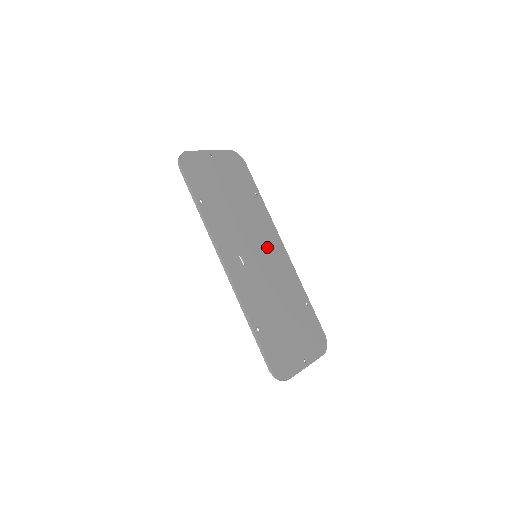
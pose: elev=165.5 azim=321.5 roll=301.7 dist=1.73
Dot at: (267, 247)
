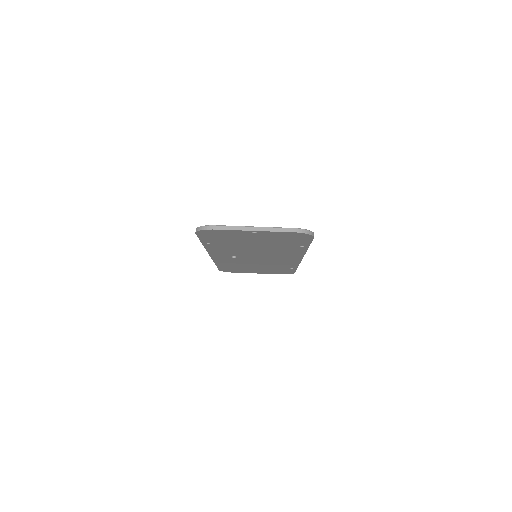
Dot at: (276, 257)
